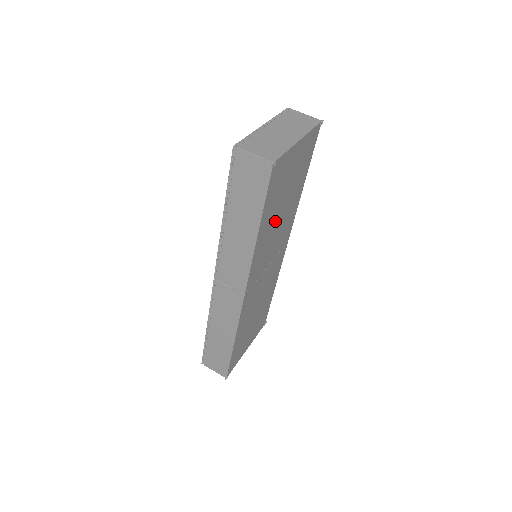
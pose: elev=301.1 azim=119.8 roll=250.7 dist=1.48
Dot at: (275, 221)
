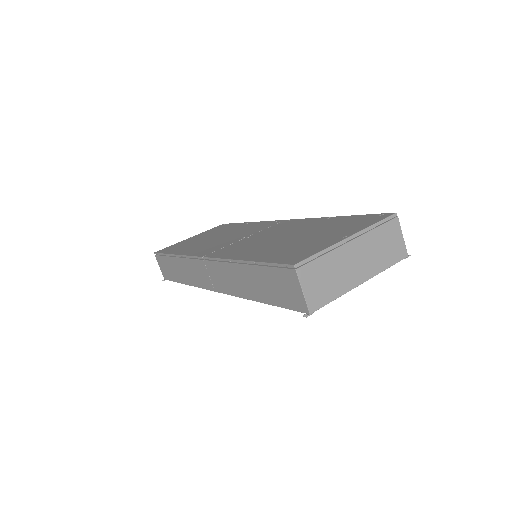
Dot at: occluded
